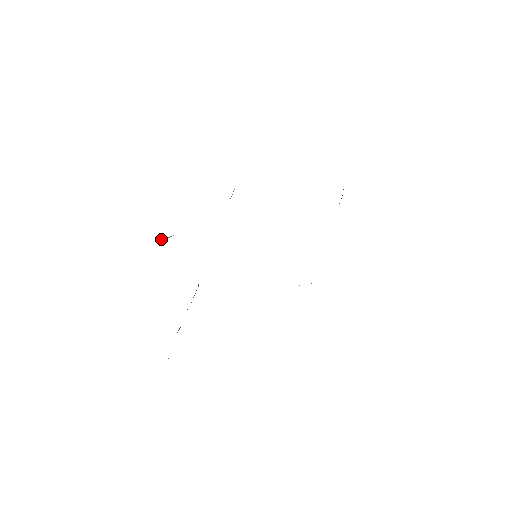
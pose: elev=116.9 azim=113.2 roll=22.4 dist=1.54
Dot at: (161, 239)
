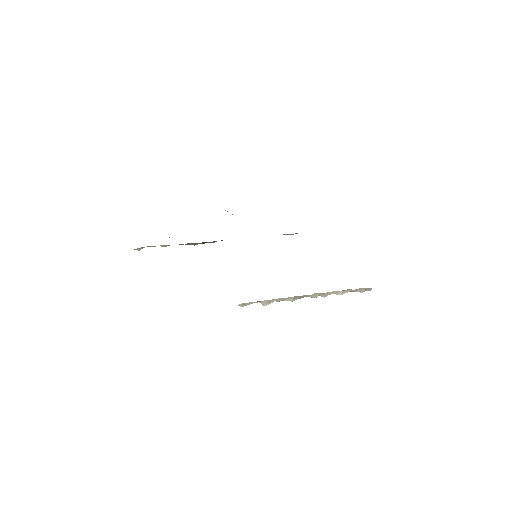
Dot at: (225, 210)
